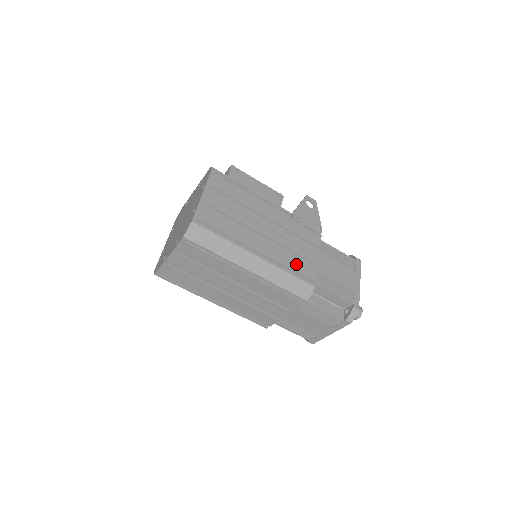
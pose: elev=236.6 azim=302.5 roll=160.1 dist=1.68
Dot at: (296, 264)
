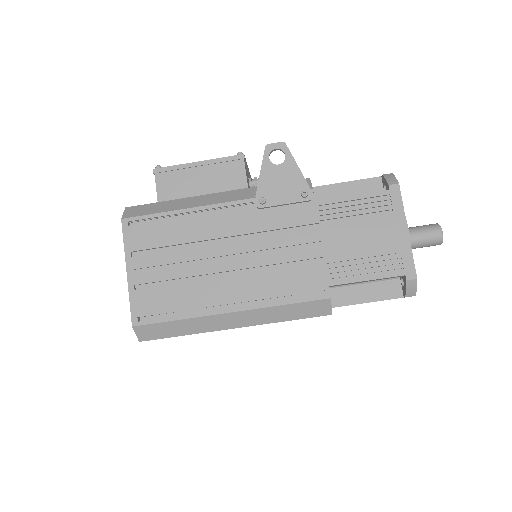
Dot at: (290, 282)
